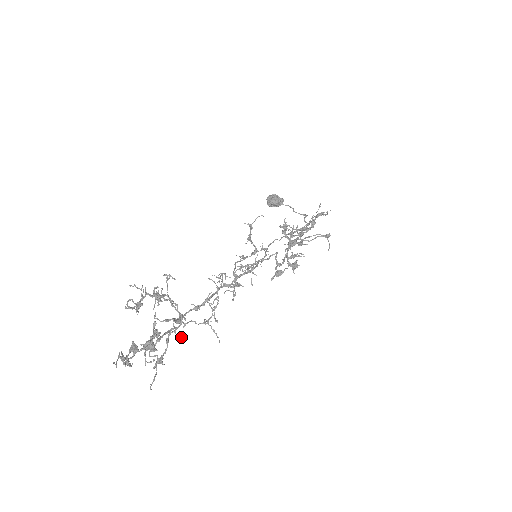
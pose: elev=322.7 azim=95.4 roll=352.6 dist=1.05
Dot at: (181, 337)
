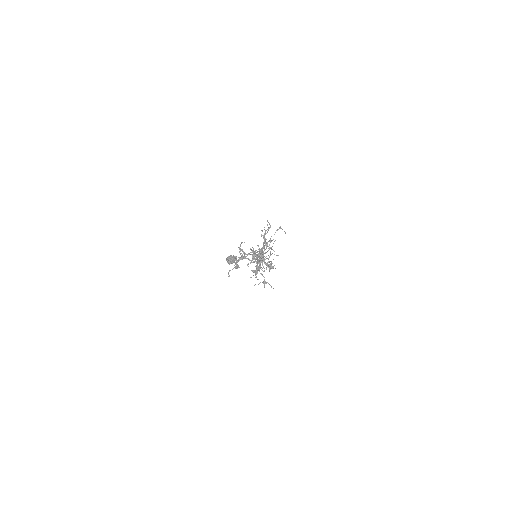
Dot at: occluded
